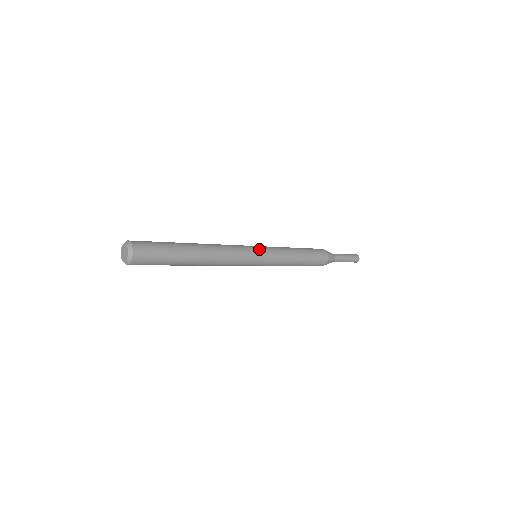
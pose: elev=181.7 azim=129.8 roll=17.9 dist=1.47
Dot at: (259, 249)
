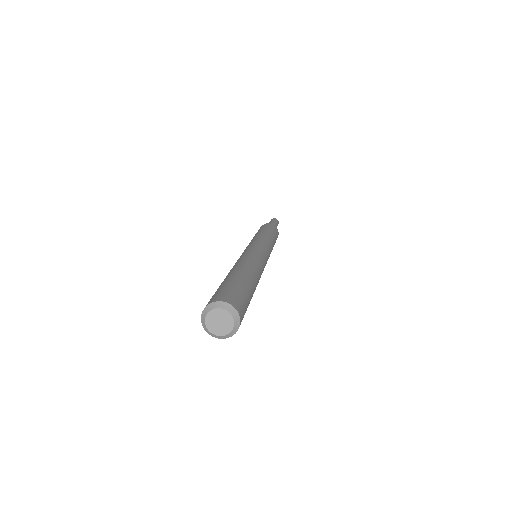
Dot at: (256, 244)
